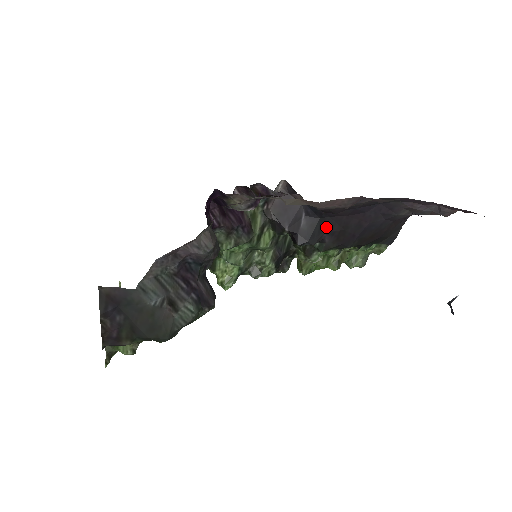
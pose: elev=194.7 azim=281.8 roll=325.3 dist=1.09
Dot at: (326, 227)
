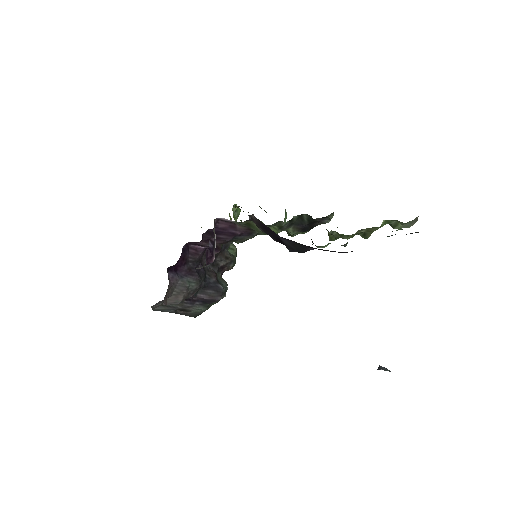
Dot at: (306, 246)
